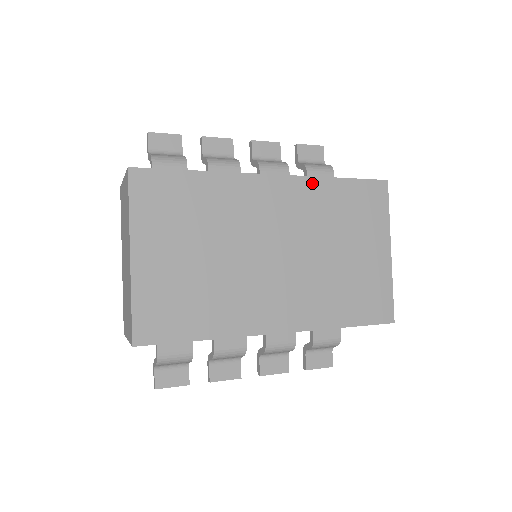
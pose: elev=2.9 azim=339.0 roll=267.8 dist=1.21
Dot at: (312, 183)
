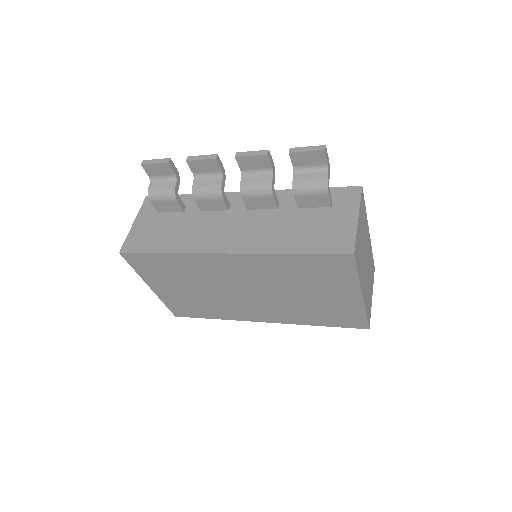
Dot at: (264, 258)
